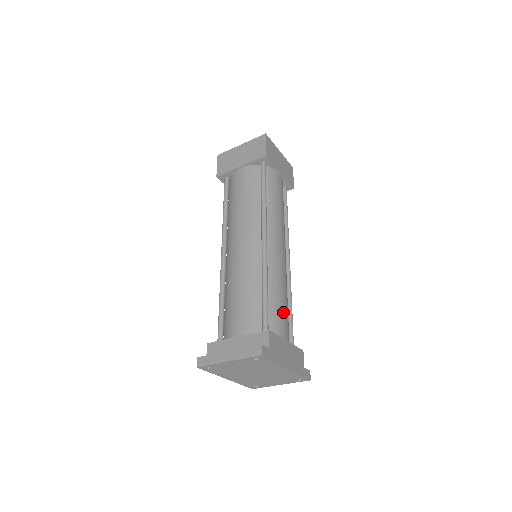
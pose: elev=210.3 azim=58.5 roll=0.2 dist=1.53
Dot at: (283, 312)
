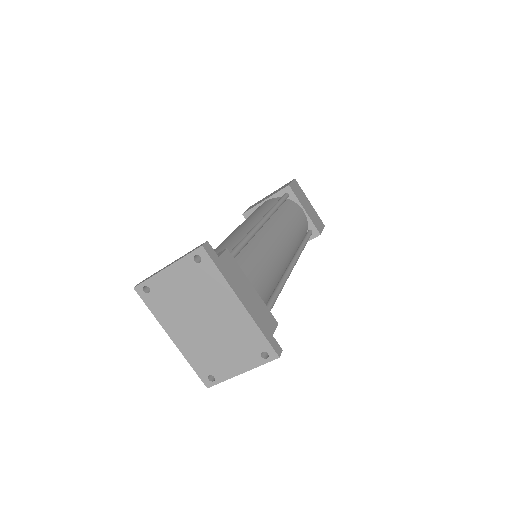
Dot at: (260, 270)
